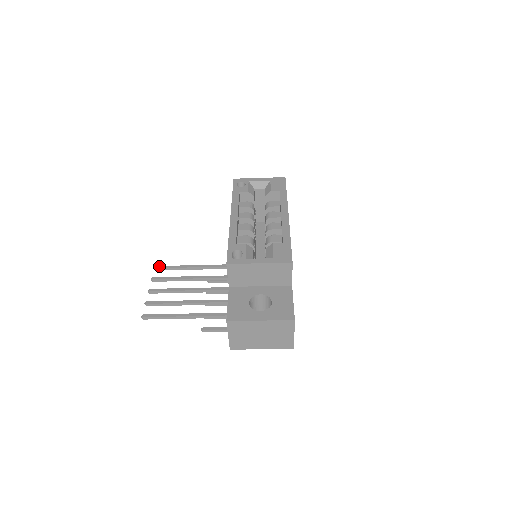
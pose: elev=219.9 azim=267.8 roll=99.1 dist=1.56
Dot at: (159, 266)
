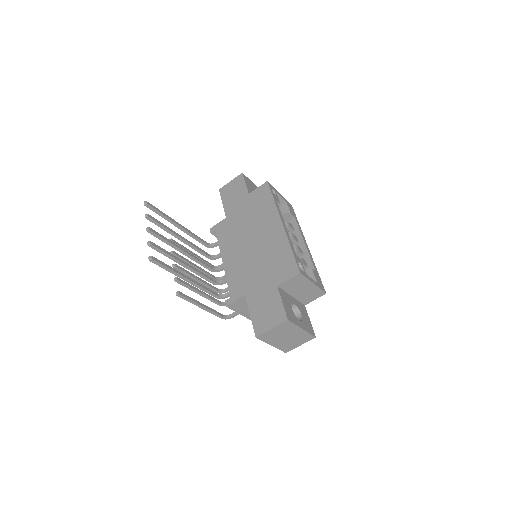
Dot at: occluded
